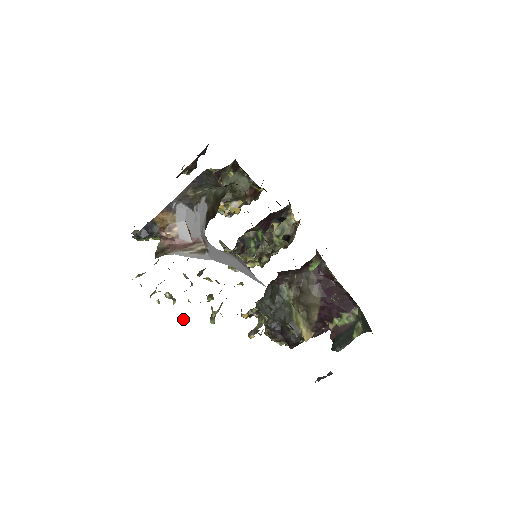
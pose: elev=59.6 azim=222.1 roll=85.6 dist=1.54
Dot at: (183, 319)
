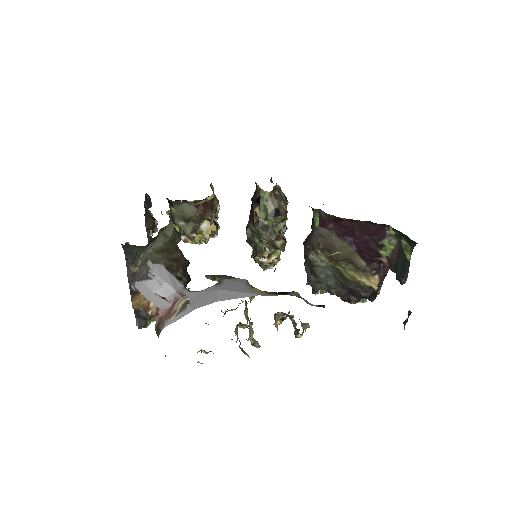
Dot at: occluded
